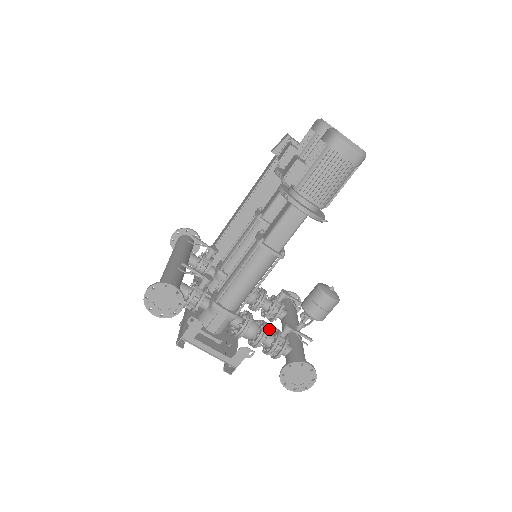
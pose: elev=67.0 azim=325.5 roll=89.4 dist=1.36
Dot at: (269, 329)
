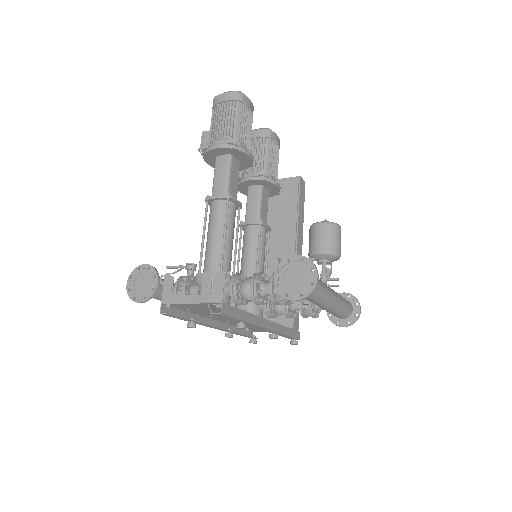
Dot at: (264, 274)
